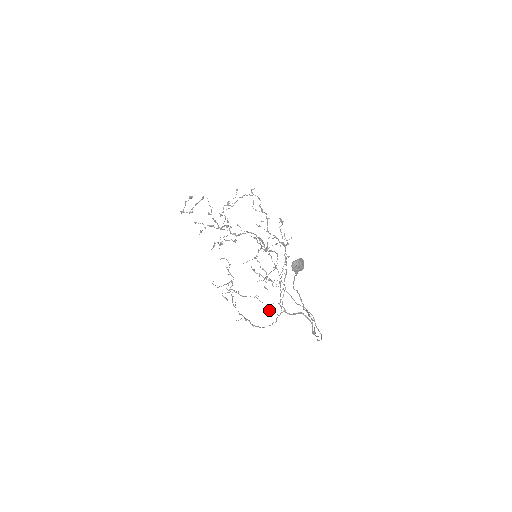
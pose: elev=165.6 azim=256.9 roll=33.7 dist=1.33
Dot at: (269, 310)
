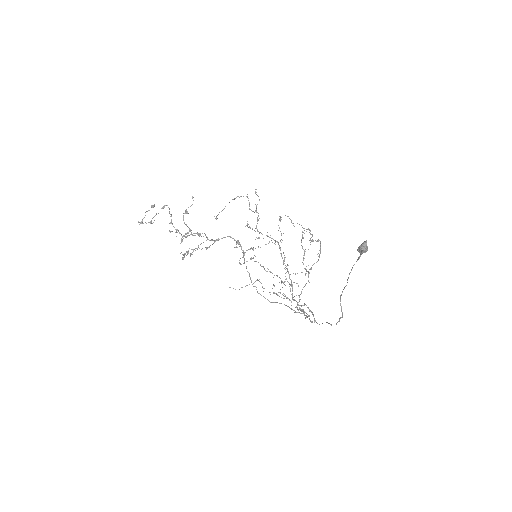
Dot at: occluded
